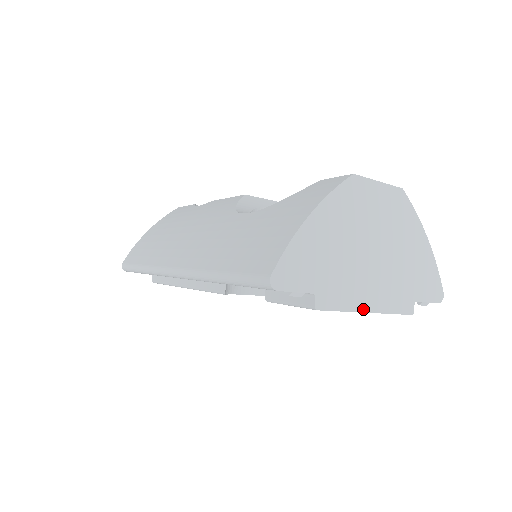
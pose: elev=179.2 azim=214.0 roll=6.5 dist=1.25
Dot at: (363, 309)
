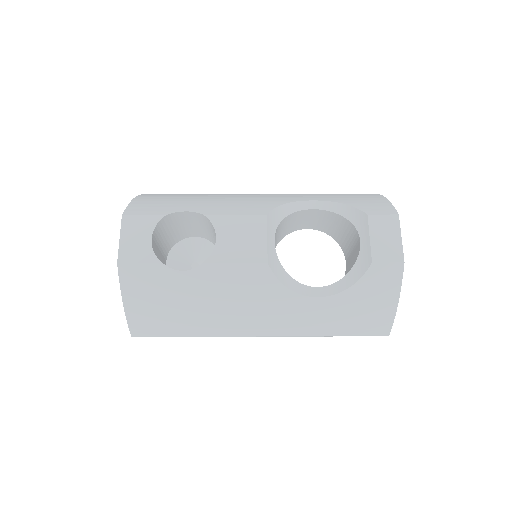
Dot at: occluded
